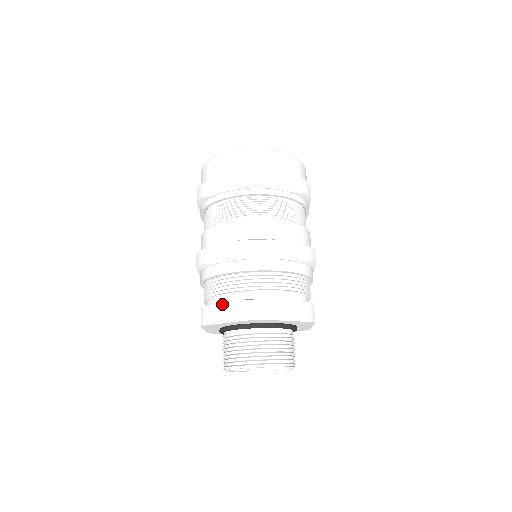
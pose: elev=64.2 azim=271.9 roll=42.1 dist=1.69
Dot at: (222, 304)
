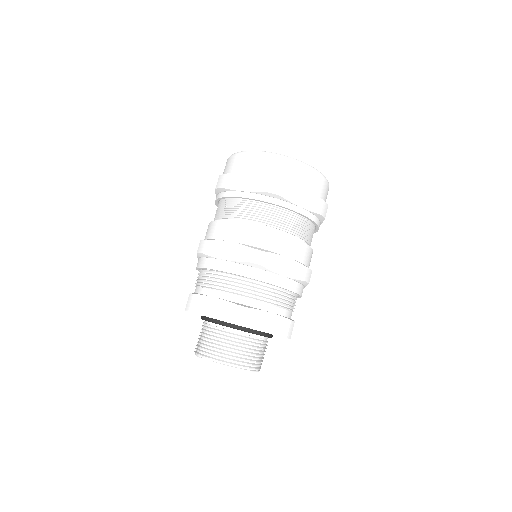
Dot at: (210, 298)
